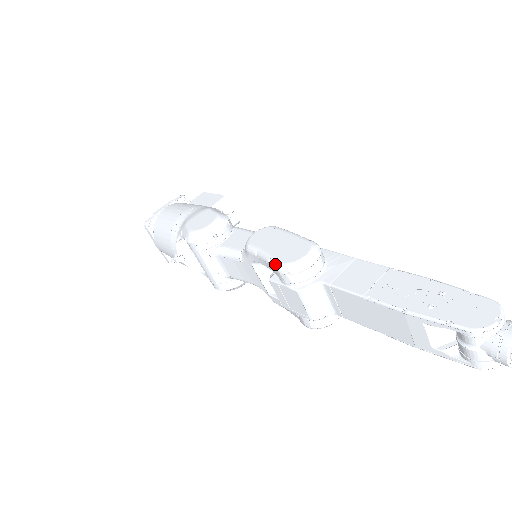
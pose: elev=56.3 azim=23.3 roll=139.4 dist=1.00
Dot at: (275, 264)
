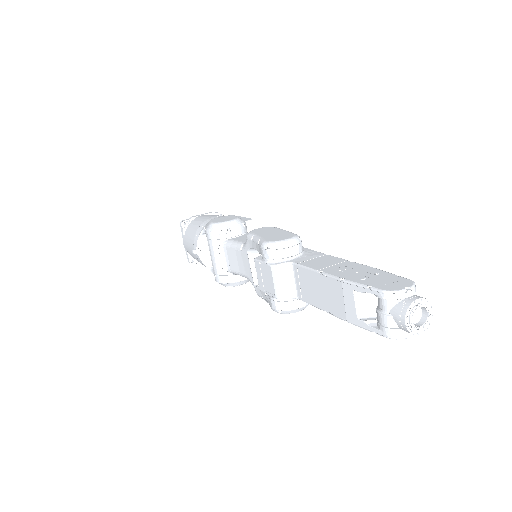
Dot at: (261, 242)
